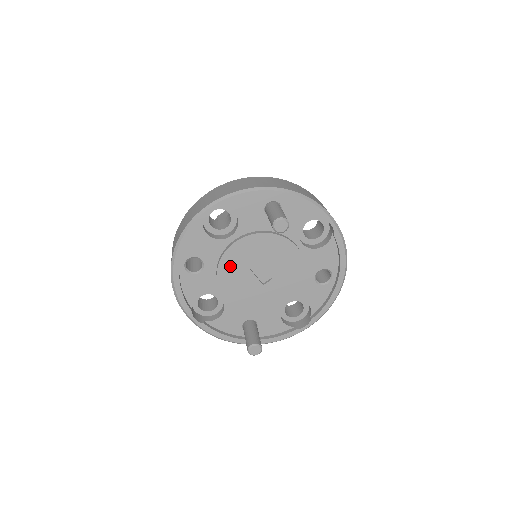
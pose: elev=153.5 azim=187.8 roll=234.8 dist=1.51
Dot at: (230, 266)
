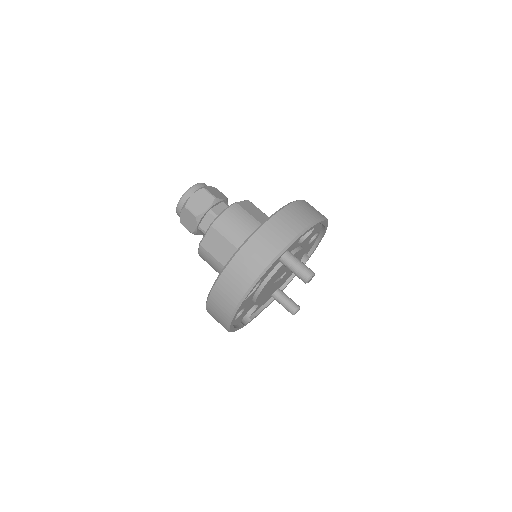
Dot at: (262, 295)
